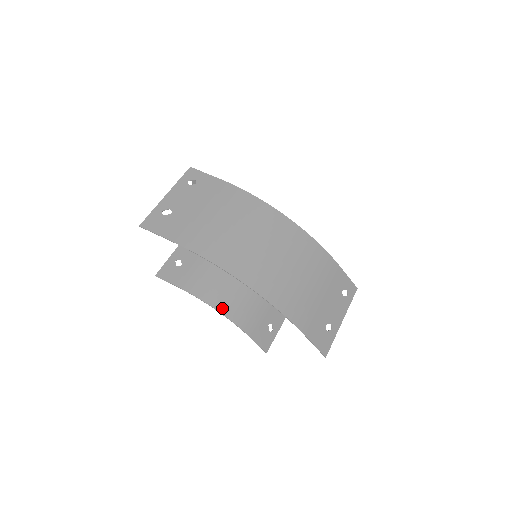
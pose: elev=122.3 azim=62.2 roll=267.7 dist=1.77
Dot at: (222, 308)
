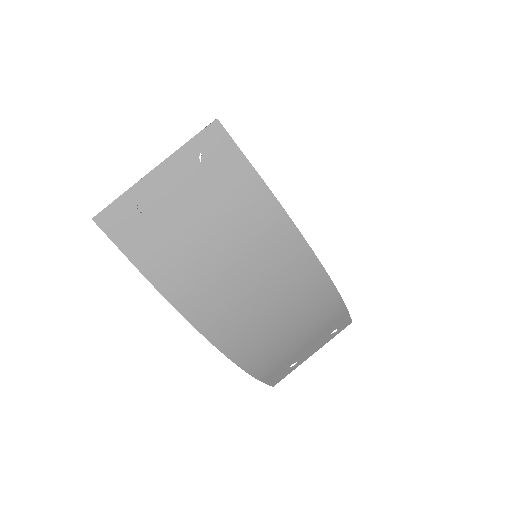
Dot at: occluded
